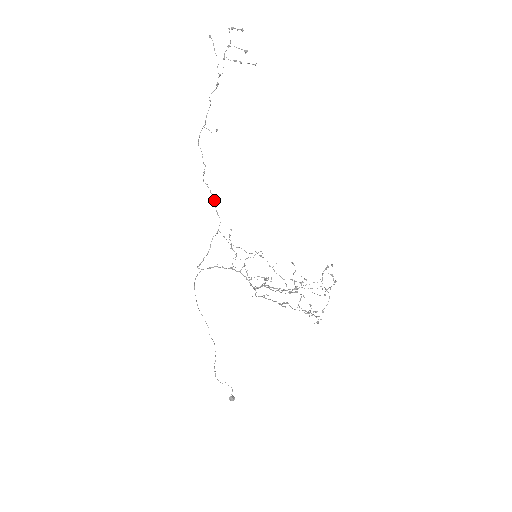
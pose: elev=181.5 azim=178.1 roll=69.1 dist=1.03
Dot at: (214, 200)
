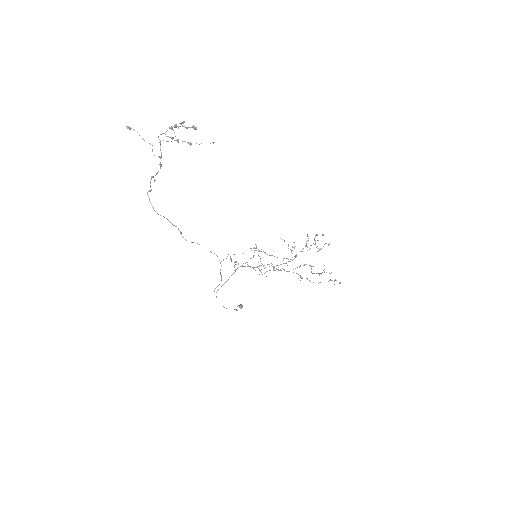
Dot at: occluded
